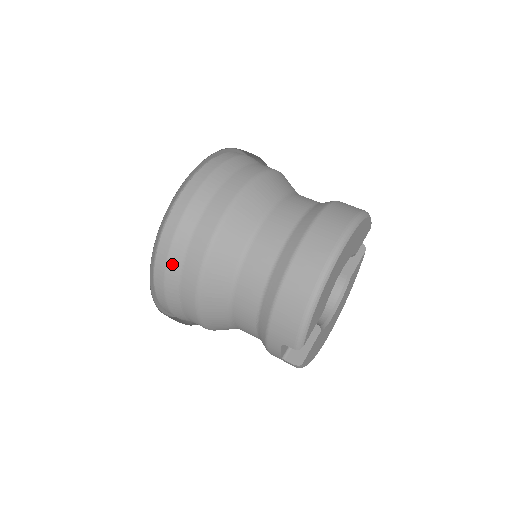
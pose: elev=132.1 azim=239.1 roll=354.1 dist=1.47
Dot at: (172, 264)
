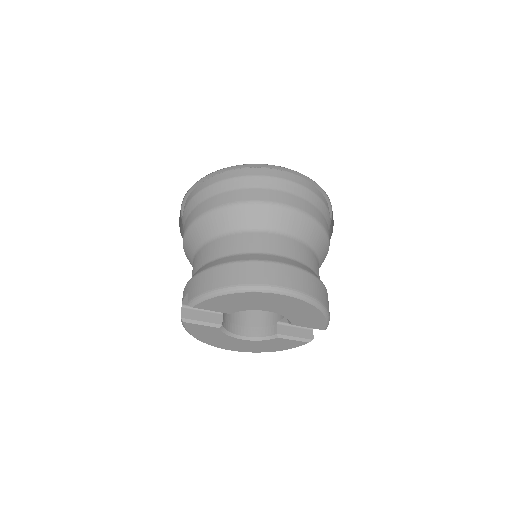
Dot at: (210, 190)
